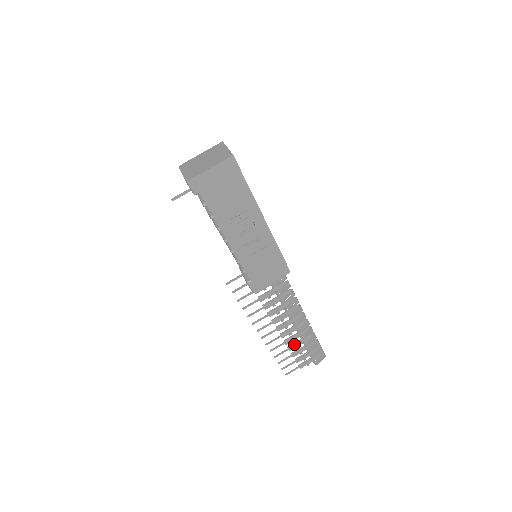
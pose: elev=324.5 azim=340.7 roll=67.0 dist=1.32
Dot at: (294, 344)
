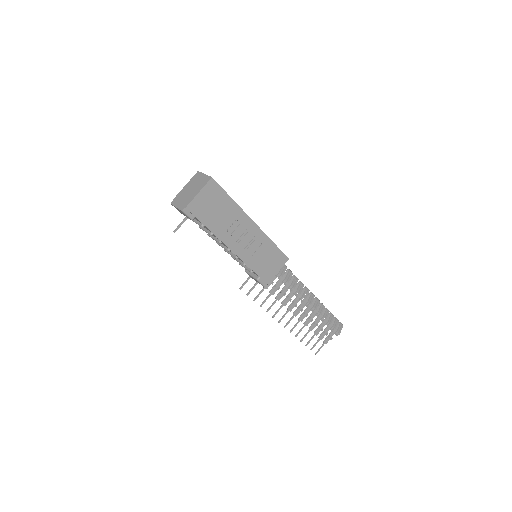
Dot at: (313, 324)
